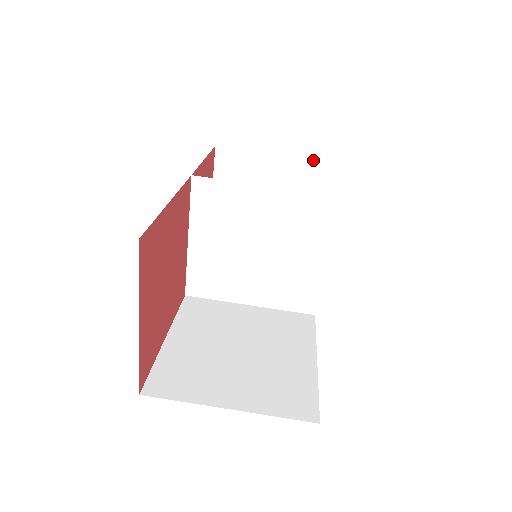
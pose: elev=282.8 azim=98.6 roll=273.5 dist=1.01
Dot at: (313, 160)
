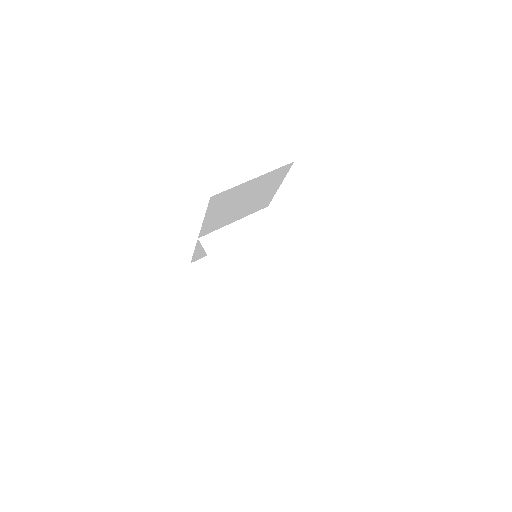
Dot at: occluded
